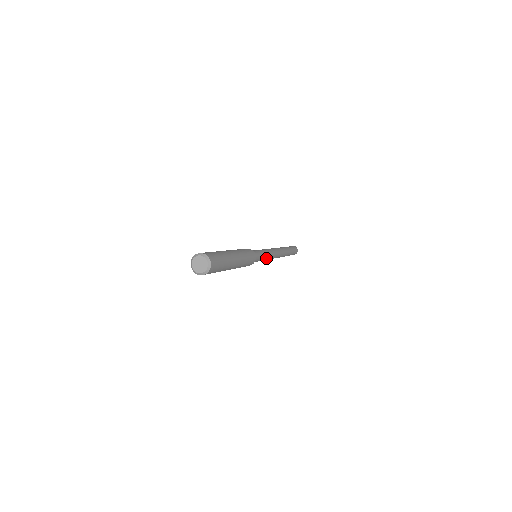
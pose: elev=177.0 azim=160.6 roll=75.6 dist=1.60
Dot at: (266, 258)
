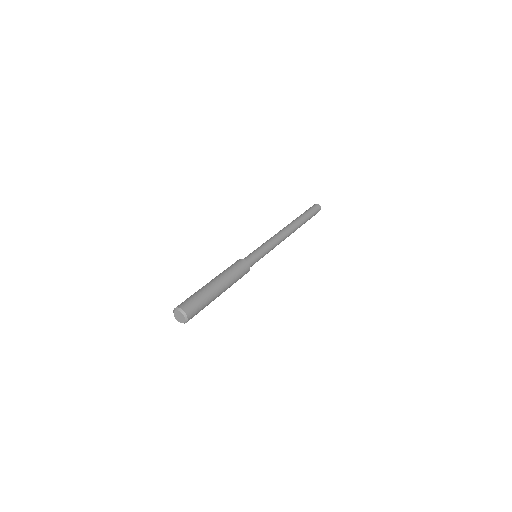
Dot at: (268, 252)
